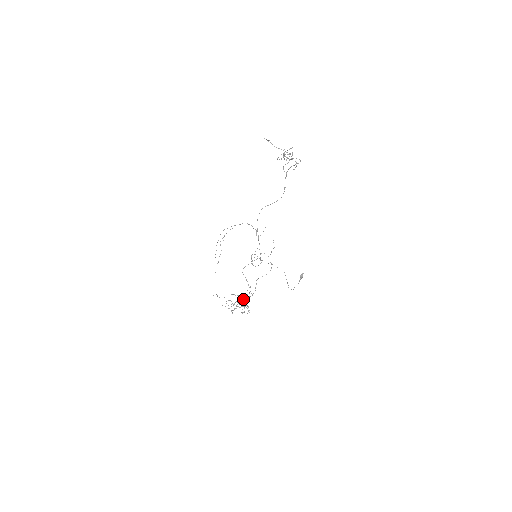
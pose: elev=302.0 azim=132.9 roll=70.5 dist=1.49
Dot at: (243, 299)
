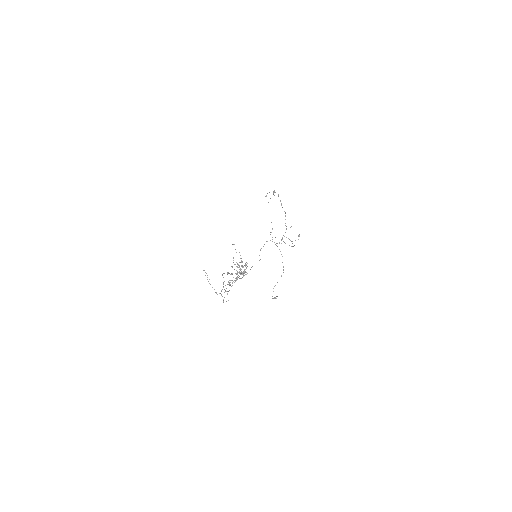
Dot at: occluded
